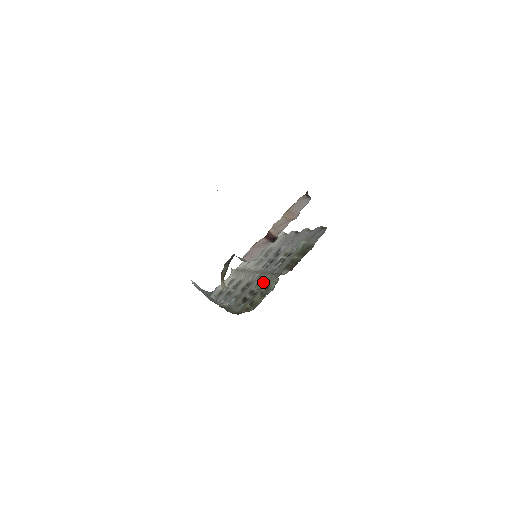
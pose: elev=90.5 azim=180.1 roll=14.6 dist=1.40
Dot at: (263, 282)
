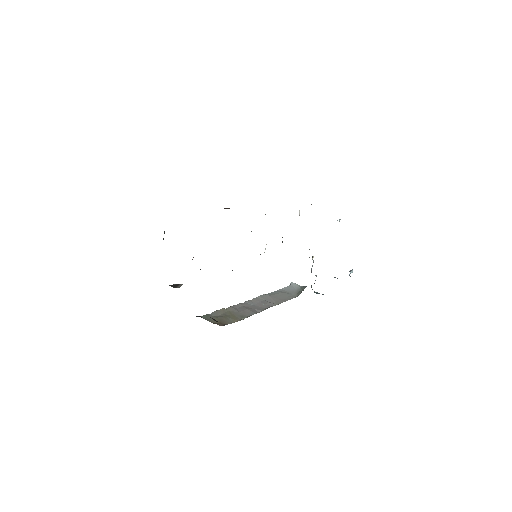
Dot at: occluded
